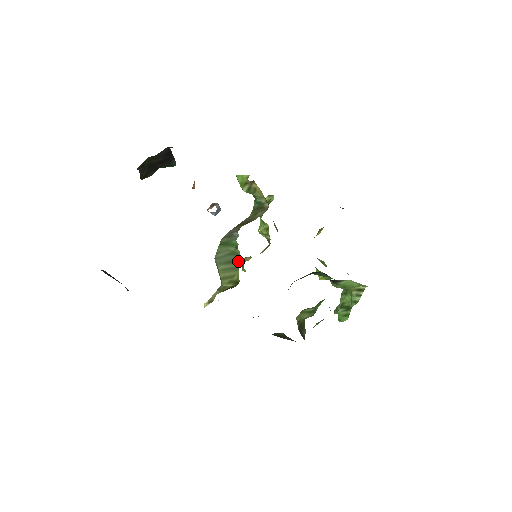
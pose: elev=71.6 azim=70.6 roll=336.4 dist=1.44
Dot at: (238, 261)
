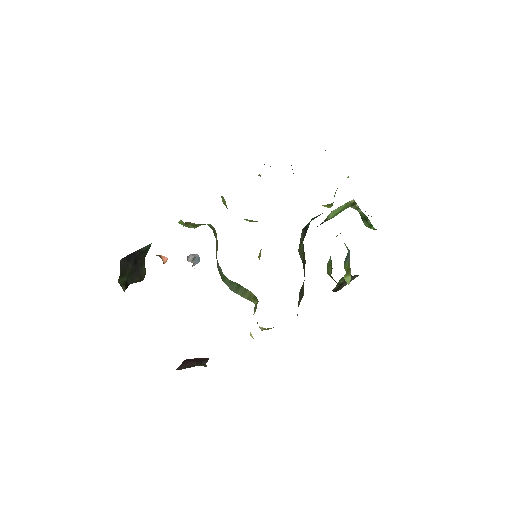
Dot at: (240, 285)
